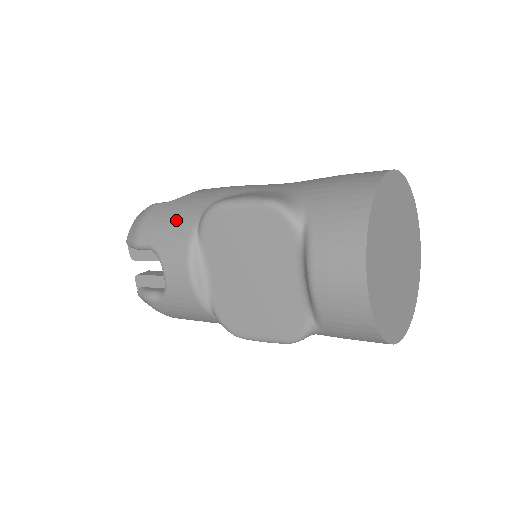
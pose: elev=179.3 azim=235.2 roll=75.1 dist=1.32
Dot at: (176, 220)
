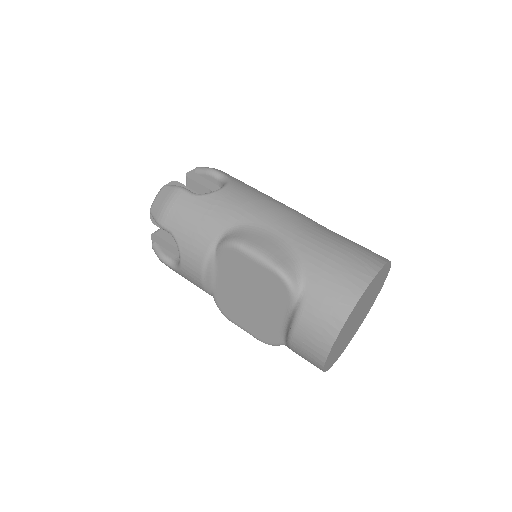
Dot at: (199, 226)
